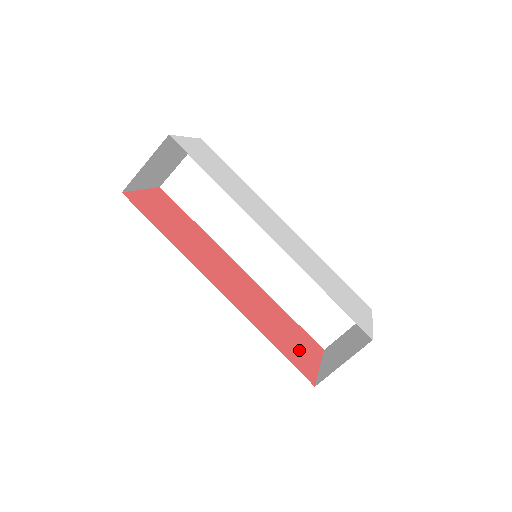
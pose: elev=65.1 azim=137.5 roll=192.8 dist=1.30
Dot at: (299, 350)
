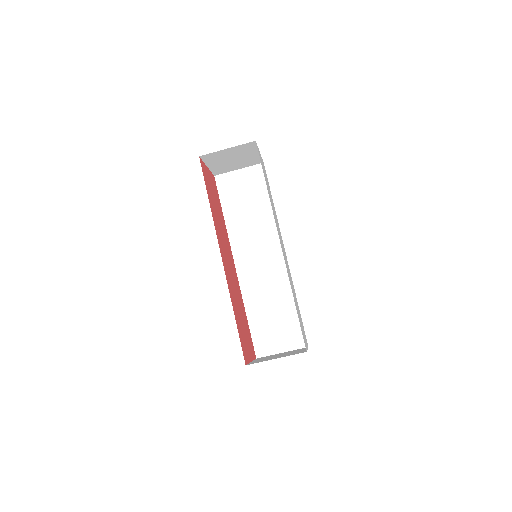
Dot at: (245, 339)
